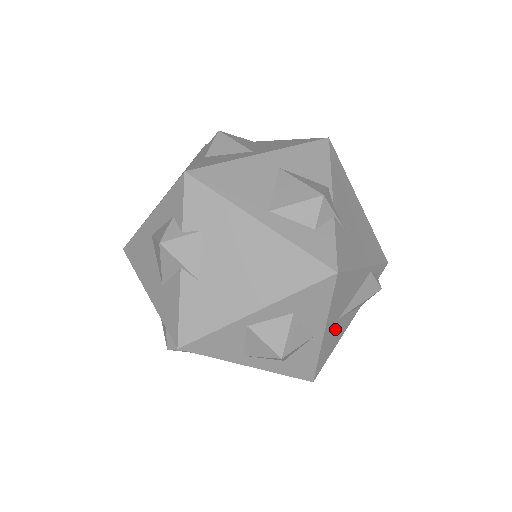
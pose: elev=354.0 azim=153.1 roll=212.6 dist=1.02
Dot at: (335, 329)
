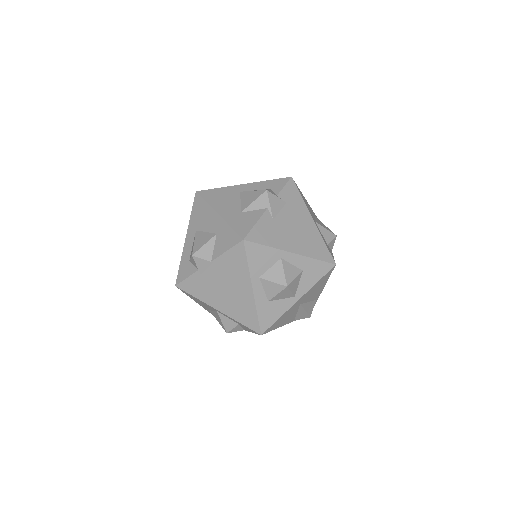
Dot at: (294, 310)
